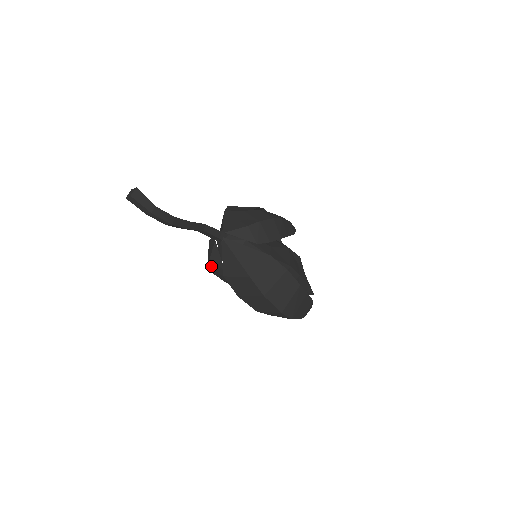
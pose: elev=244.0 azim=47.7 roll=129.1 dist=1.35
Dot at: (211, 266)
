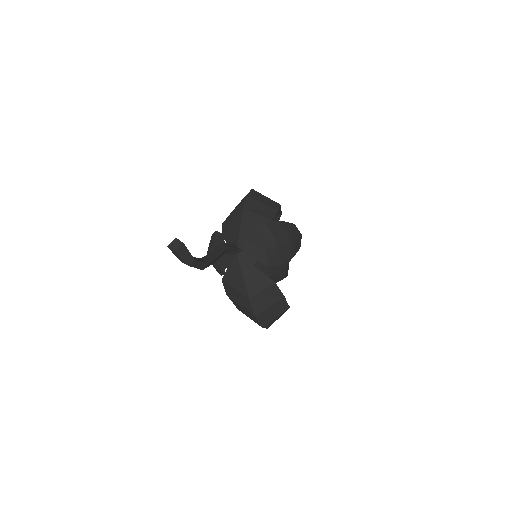
Dot at: occluded
